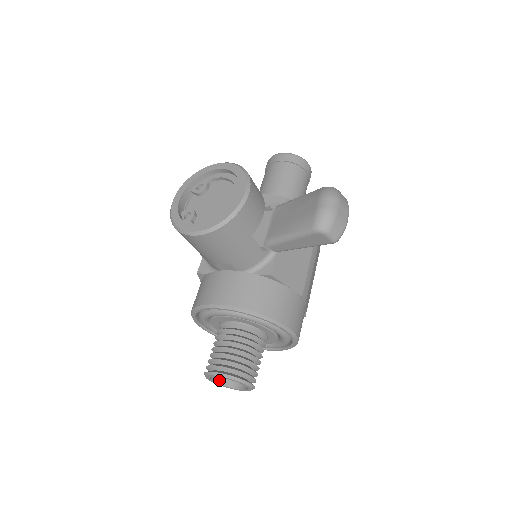
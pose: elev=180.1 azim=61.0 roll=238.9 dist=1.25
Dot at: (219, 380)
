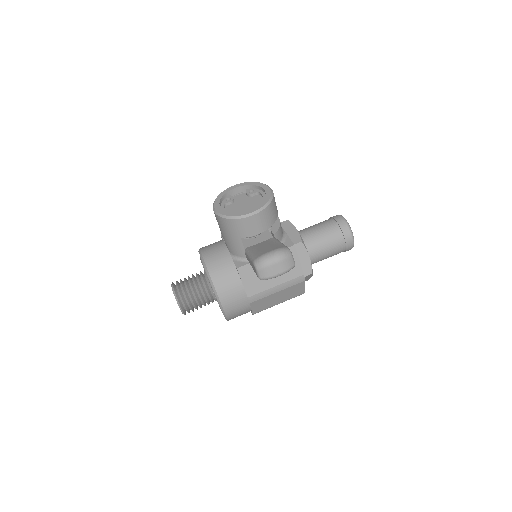
Dot at: occluded
